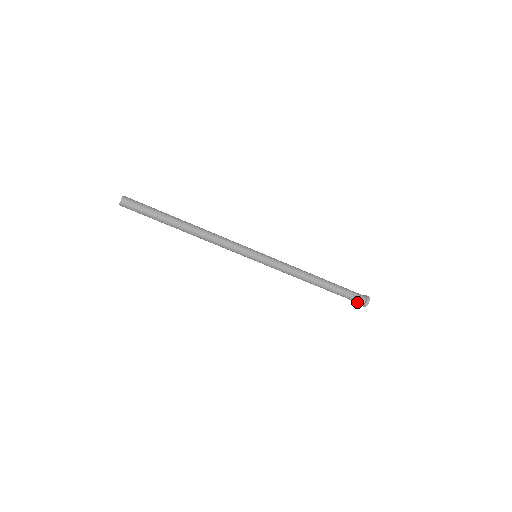
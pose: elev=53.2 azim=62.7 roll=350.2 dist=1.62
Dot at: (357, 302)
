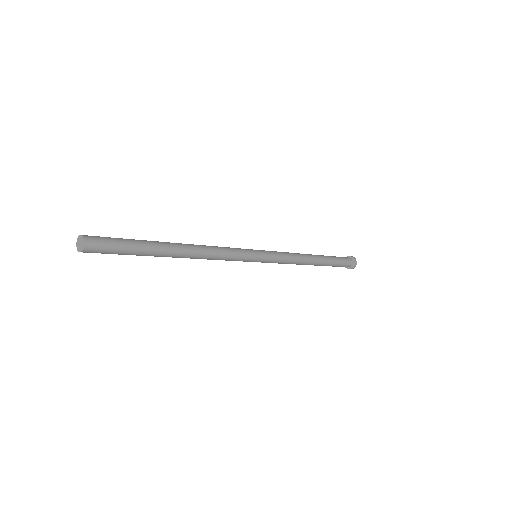
Dot at: occluded
